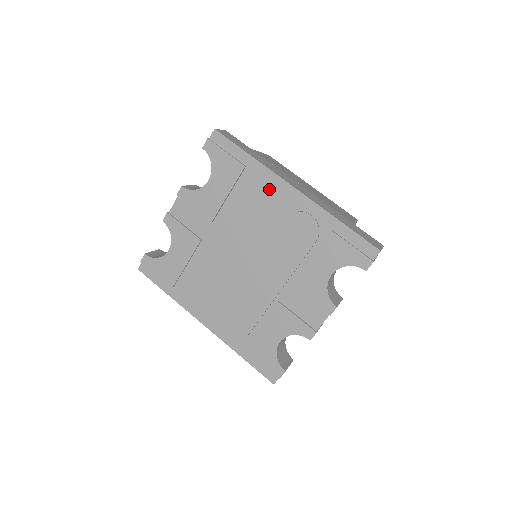
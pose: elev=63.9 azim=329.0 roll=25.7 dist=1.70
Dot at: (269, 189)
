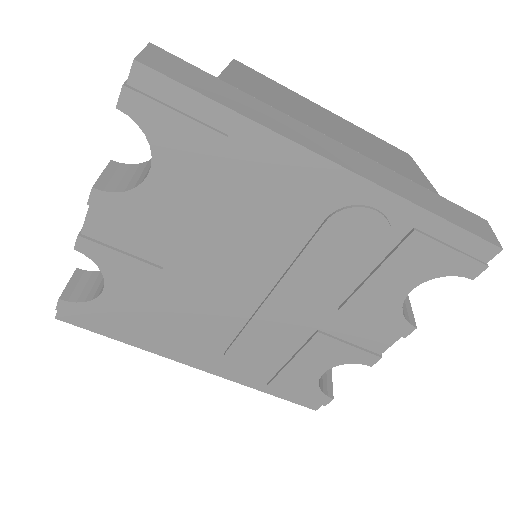
Dot at: (286, 174)
